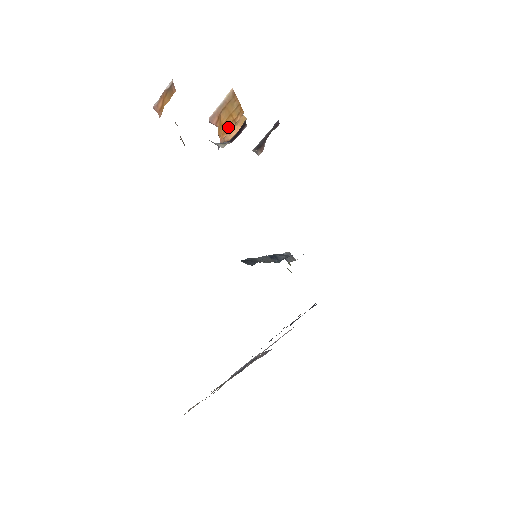
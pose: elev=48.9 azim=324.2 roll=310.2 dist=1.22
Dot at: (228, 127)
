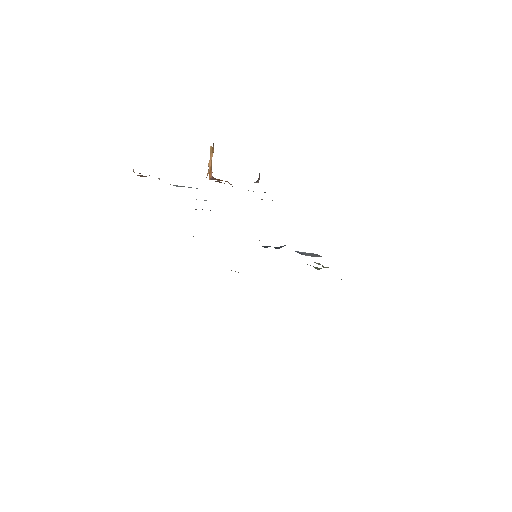
Dot at: (210, 167)
